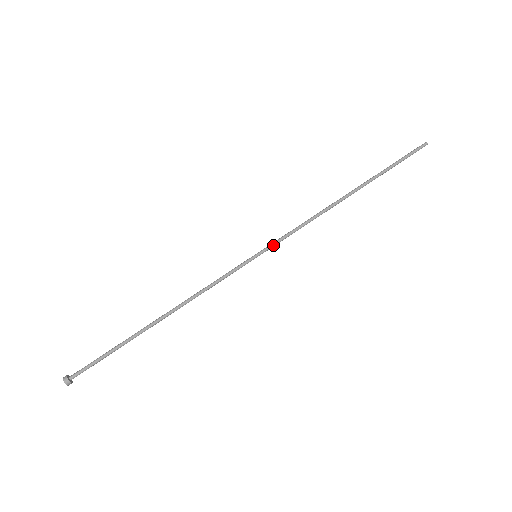
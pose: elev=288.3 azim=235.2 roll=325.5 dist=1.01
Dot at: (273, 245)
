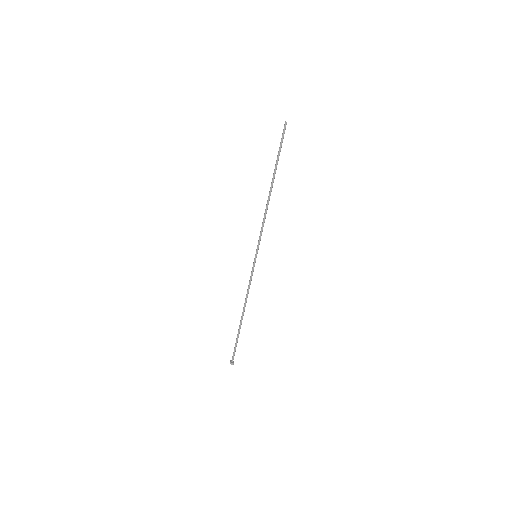
Dot at: occluded
